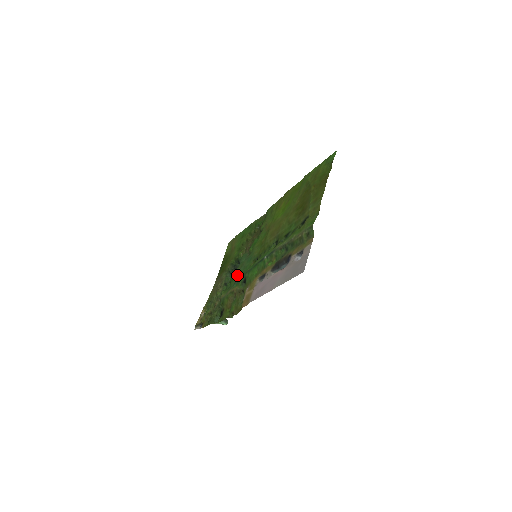
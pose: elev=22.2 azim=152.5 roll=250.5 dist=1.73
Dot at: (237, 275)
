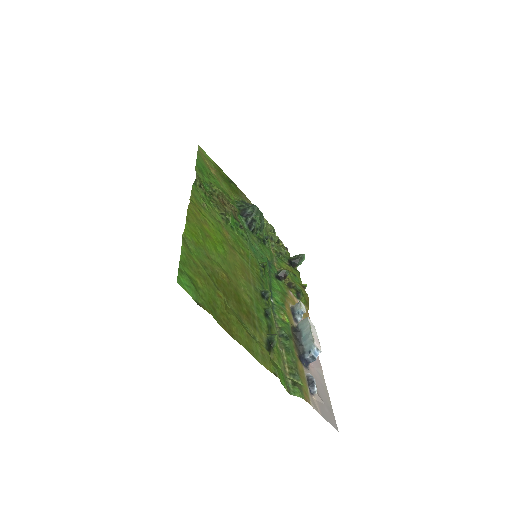
Dot at: (262, 251)
